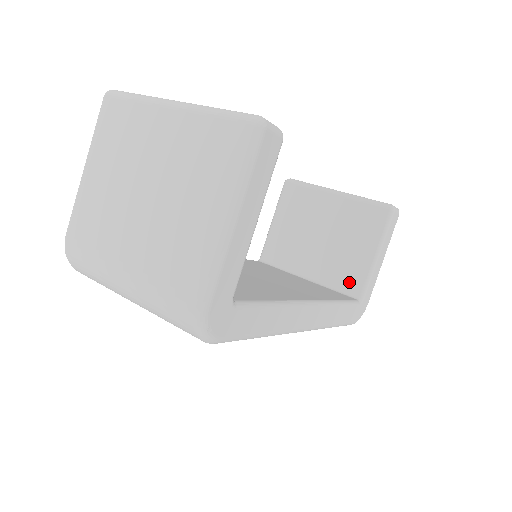
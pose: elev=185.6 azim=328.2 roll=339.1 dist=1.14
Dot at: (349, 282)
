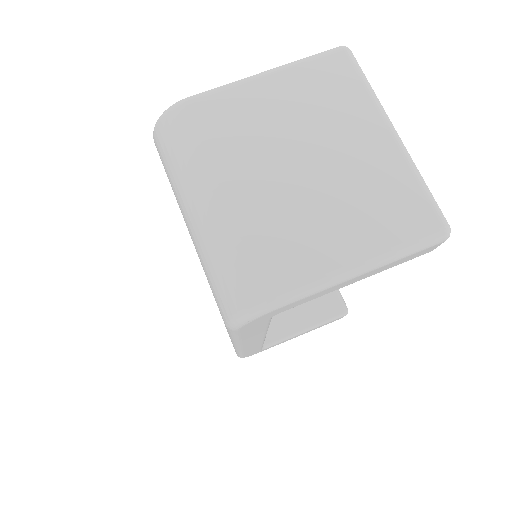
Dot at: occluded
